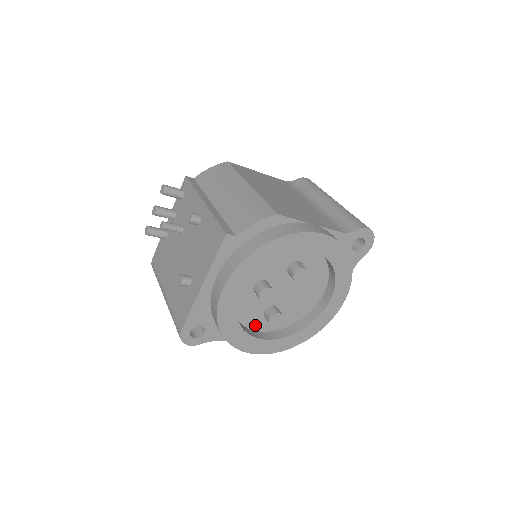
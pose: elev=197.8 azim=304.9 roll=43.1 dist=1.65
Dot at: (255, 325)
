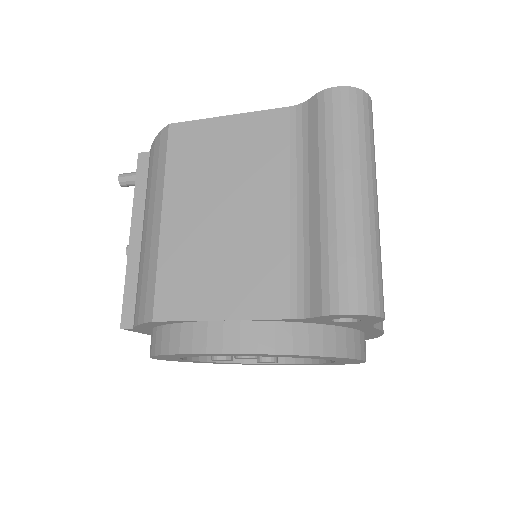
Dot at: occluded
